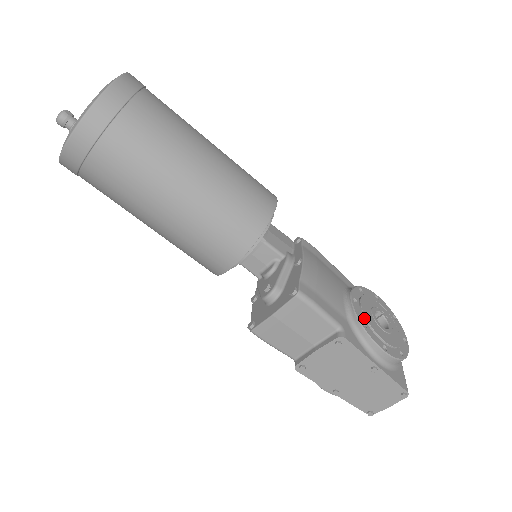
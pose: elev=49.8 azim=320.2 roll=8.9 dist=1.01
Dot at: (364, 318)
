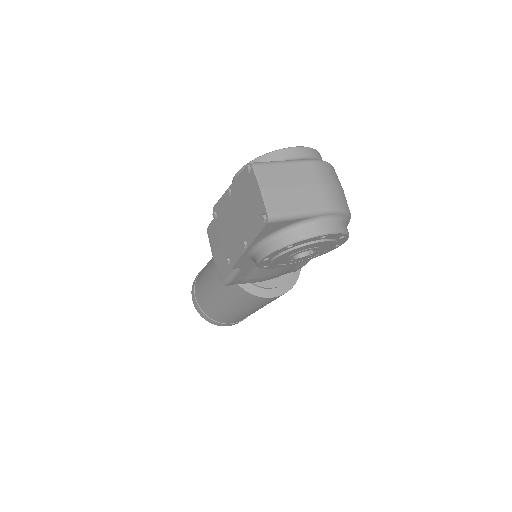
Dot at: occluded
